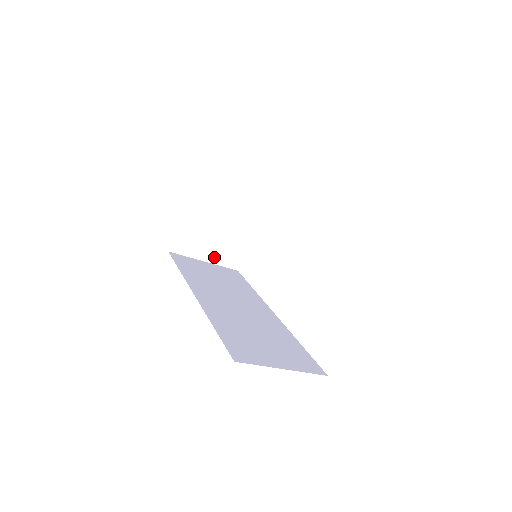
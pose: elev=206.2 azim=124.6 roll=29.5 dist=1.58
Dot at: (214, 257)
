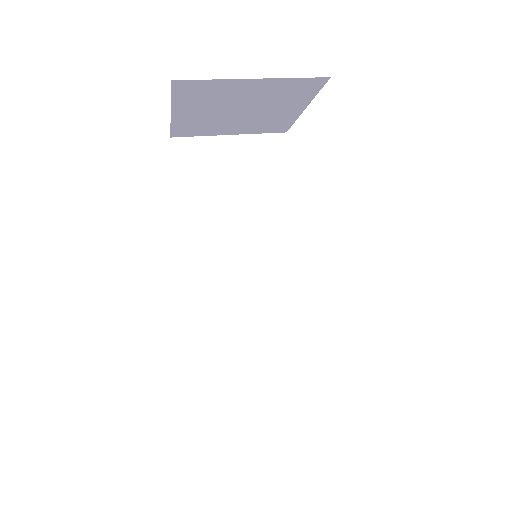
Dot at: (243, 130)
